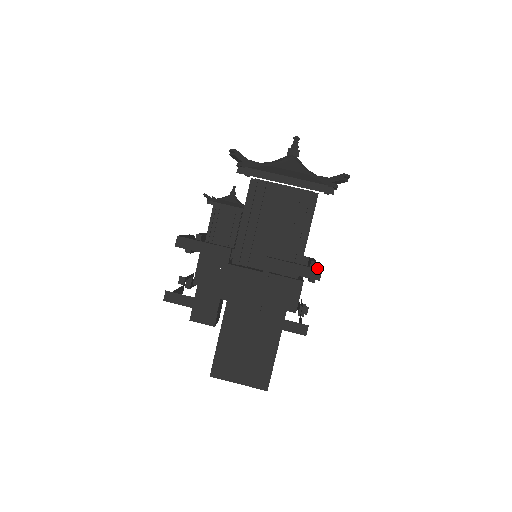
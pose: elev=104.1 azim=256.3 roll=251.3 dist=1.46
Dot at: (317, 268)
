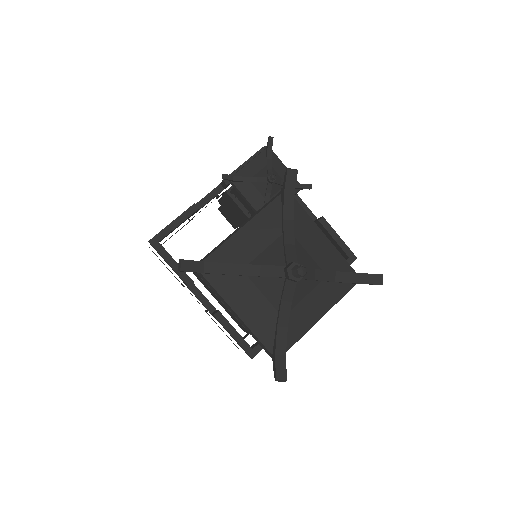
Dot at: (252, 352)
